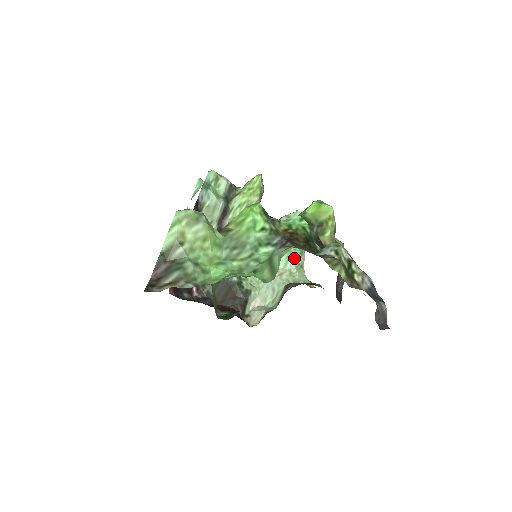
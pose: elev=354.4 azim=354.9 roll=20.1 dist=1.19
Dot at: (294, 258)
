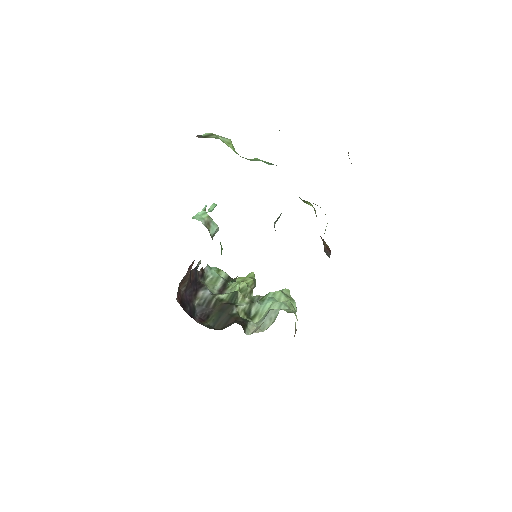
Dot at: (287, 305)
